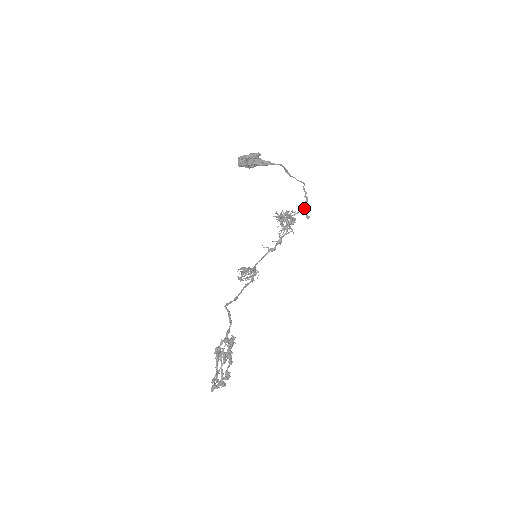
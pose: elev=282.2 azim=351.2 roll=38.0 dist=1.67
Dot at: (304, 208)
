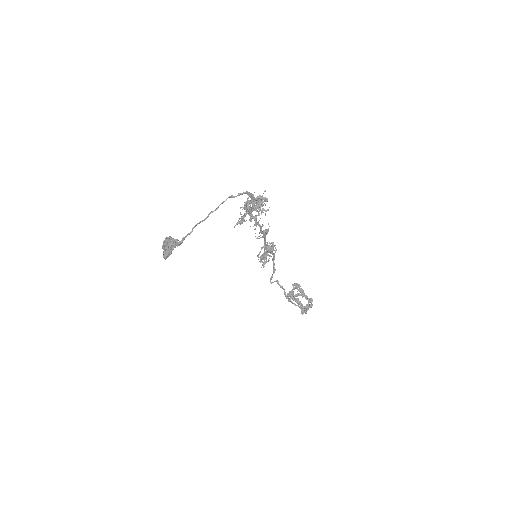
Dot at: (253, 199)
